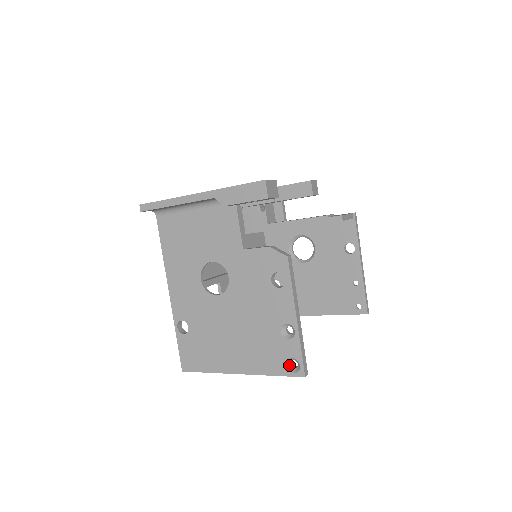
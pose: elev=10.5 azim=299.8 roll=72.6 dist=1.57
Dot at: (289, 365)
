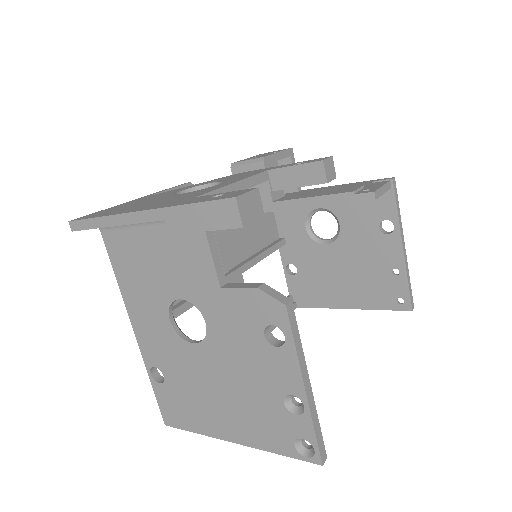
Dot at: (299, 445)
